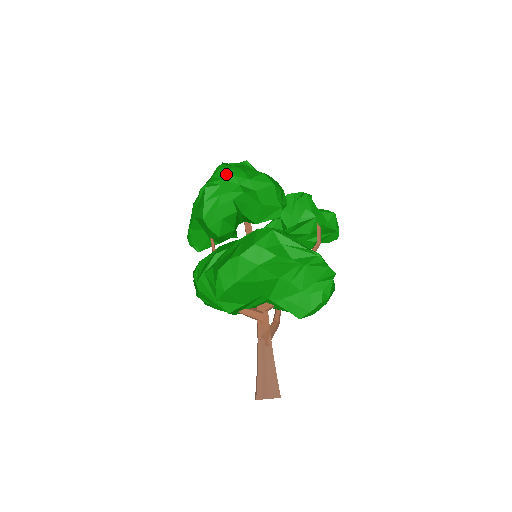
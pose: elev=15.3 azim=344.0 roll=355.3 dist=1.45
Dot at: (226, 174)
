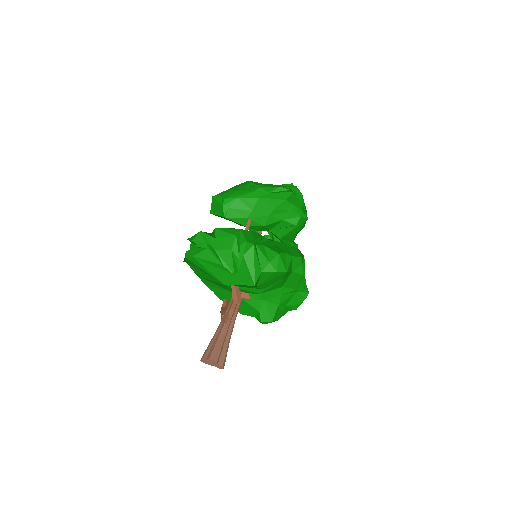
Dot at: (301, 196)
